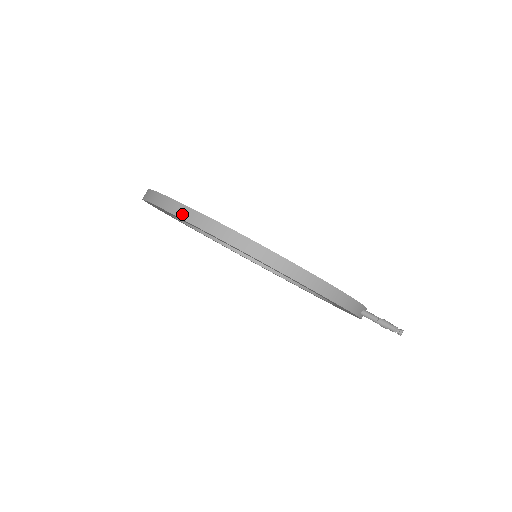
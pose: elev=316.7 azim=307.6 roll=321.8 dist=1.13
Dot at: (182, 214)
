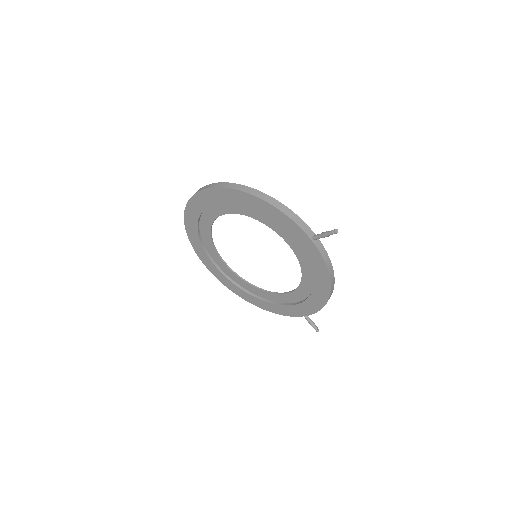
Dot at: (195, 193)
